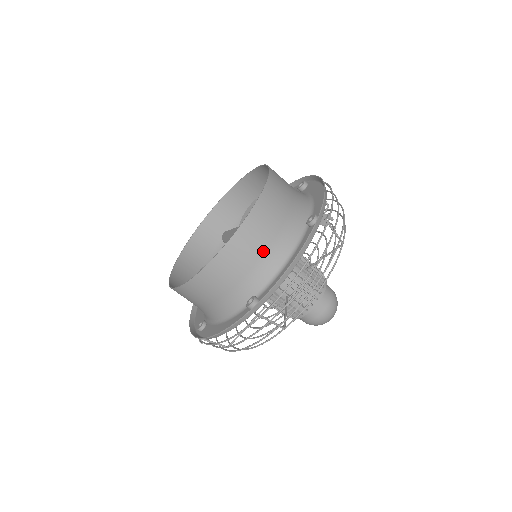
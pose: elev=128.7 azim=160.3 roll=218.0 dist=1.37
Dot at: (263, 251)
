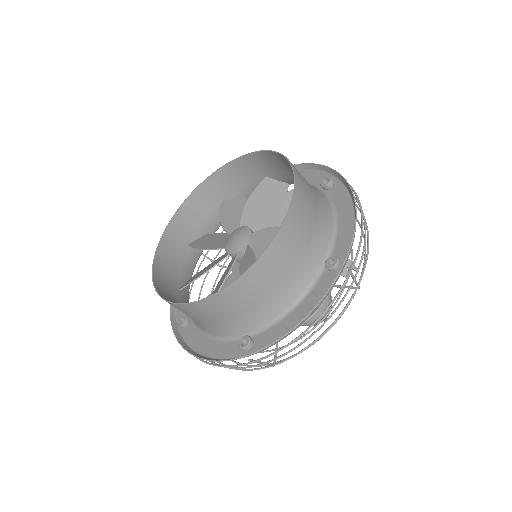
Dot at: (269, 294)
